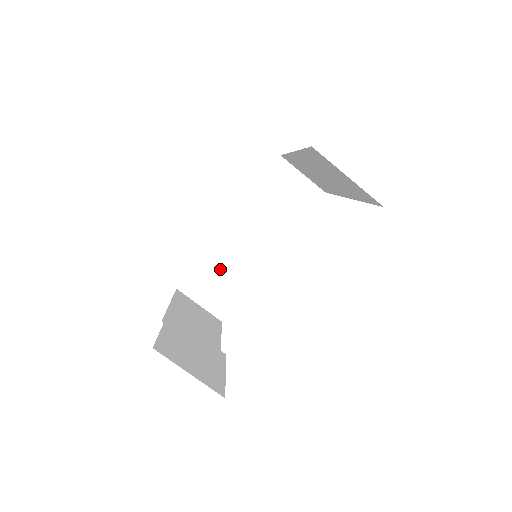
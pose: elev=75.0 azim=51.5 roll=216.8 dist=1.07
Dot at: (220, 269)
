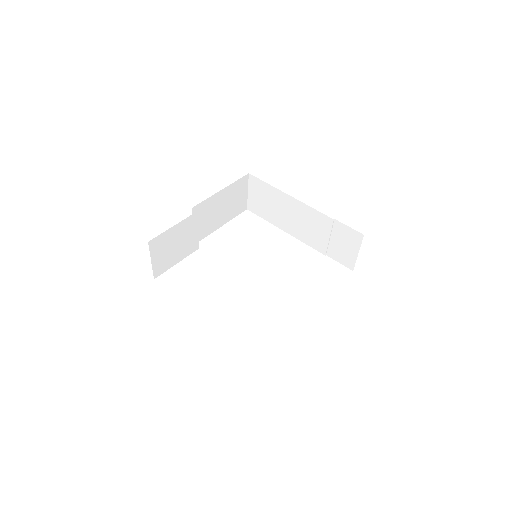
Dot at: (274, 202)
